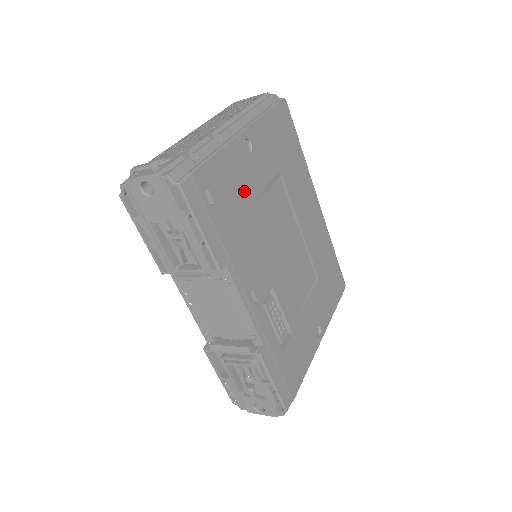
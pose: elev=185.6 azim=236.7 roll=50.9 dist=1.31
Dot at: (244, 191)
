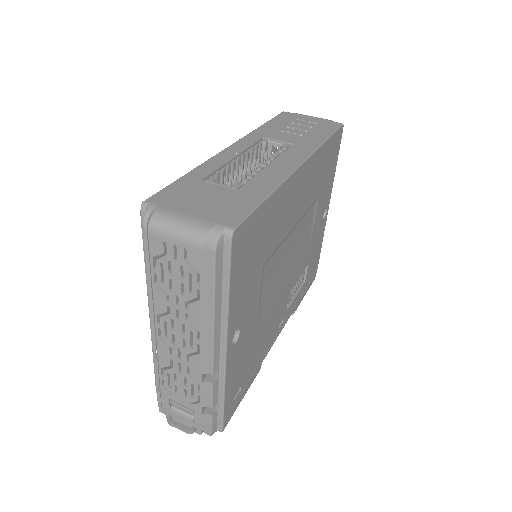
Dot at: (250, 342)
